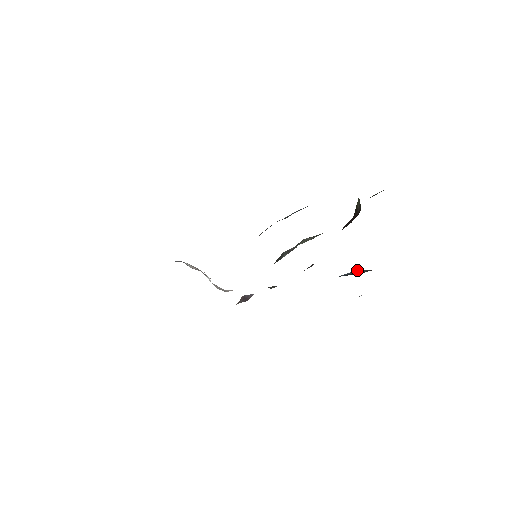
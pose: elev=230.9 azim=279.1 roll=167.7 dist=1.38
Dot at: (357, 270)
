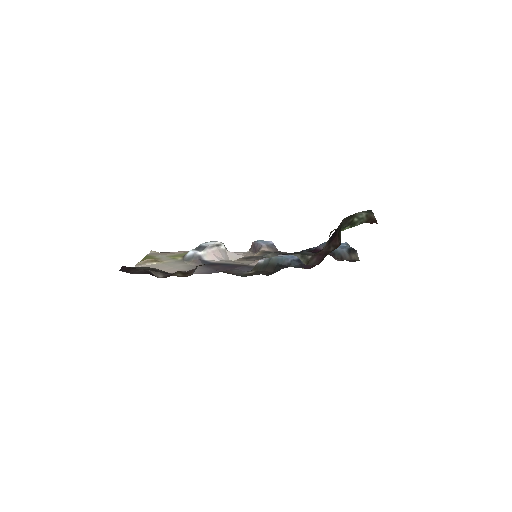
Dot at: (343, 250)
